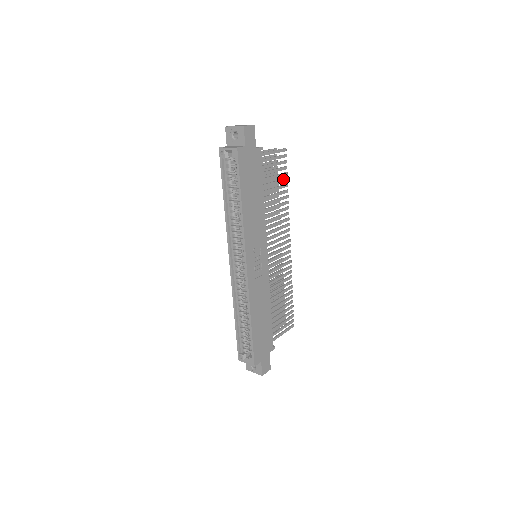
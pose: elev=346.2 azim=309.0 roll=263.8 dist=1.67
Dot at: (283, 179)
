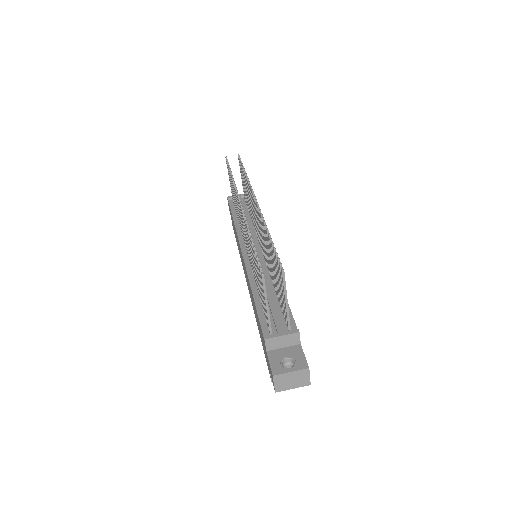
Dot at: occluded
